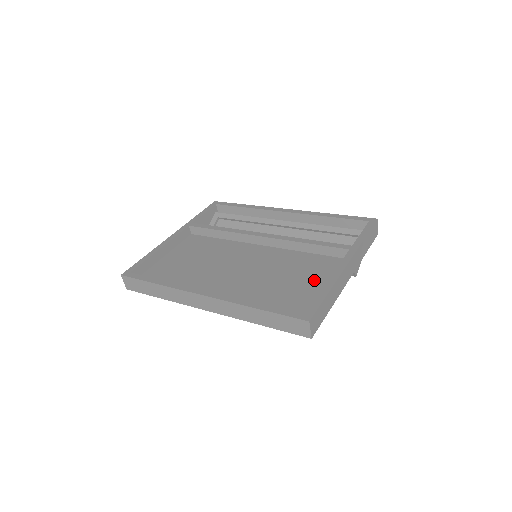
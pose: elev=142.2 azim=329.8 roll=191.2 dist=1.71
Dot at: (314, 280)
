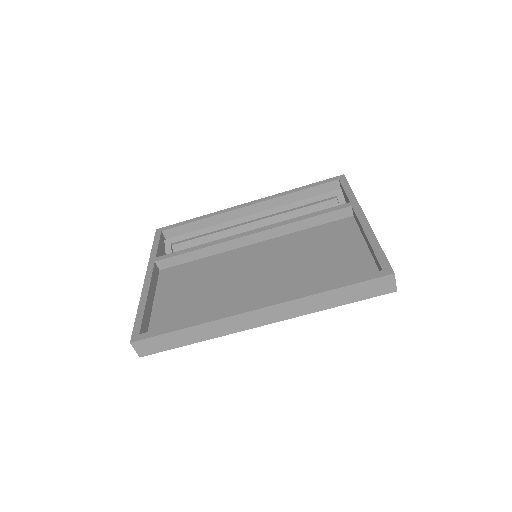
Dot at: (343, 245)
